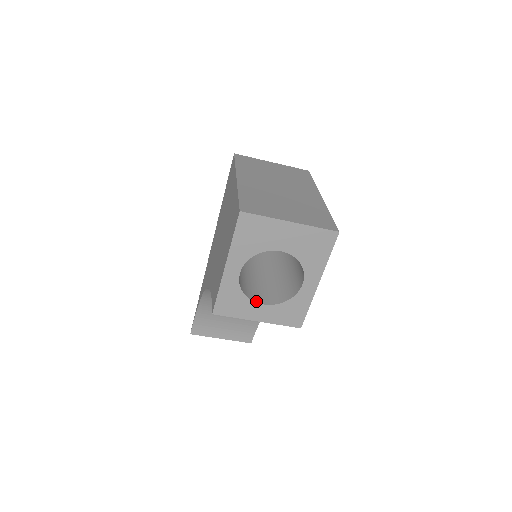
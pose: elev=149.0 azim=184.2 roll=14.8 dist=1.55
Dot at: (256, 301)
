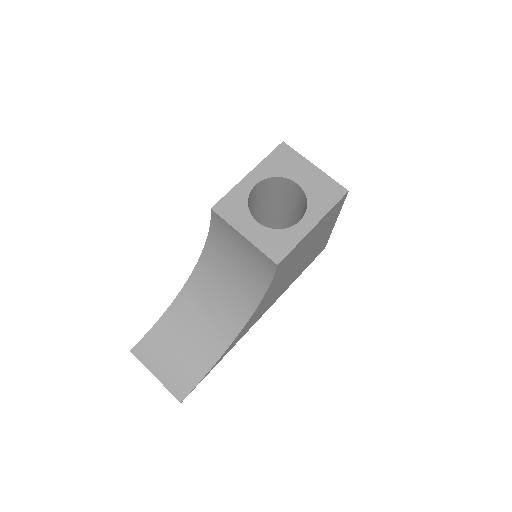
Dot at: (253, 218)
